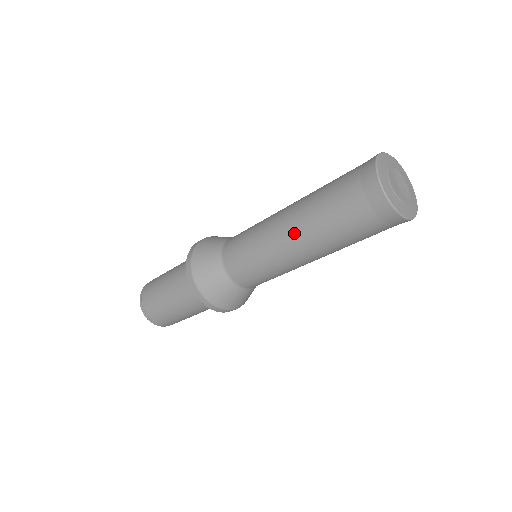
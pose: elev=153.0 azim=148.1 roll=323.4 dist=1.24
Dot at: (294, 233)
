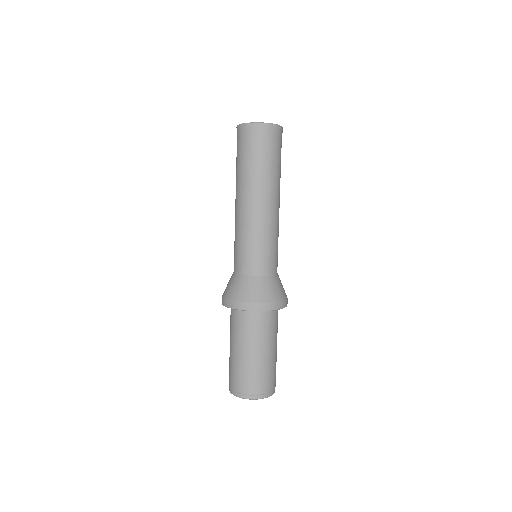
Dot at: (262, 198)
